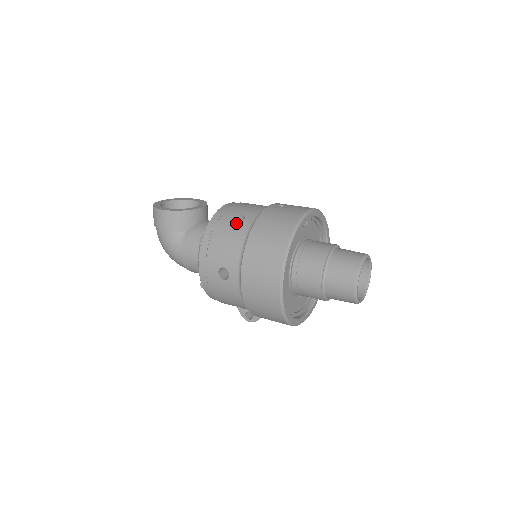
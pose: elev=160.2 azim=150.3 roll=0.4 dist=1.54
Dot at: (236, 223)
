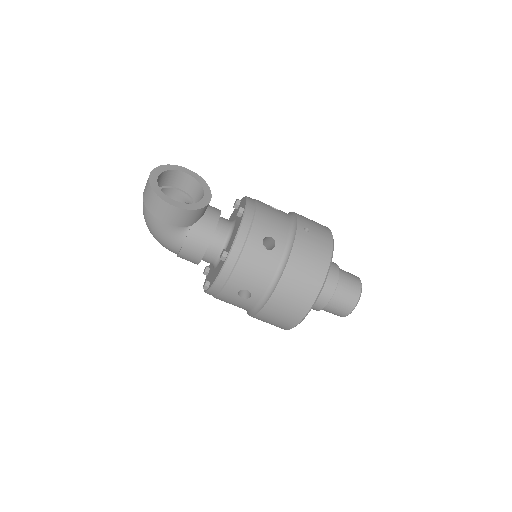
Dot at: occluded
